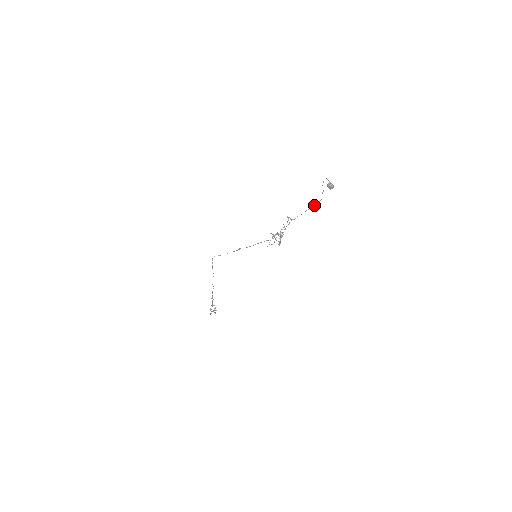
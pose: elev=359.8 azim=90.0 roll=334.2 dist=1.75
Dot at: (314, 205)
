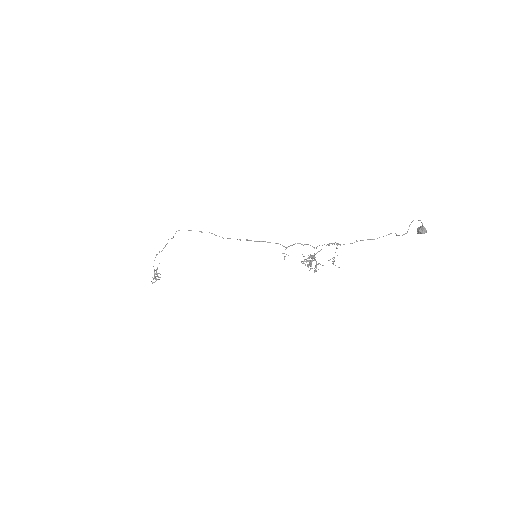
Dot at: (379, 237)
